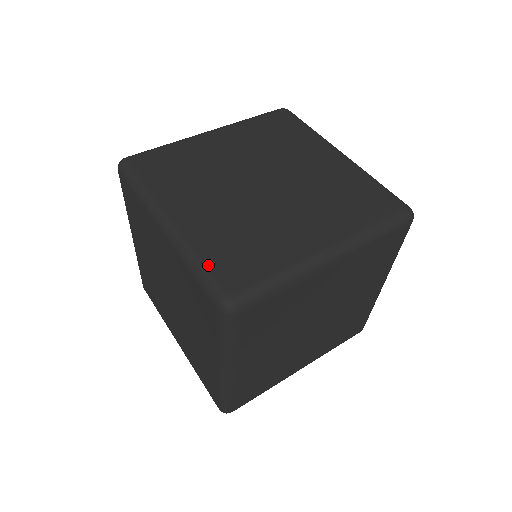
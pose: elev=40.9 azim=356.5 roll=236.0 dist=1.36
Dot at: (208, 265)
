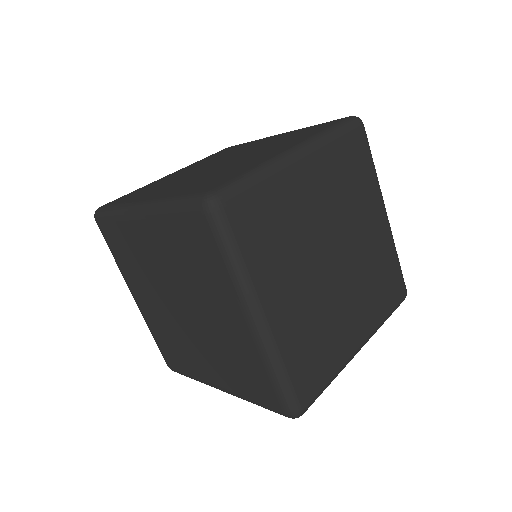
Dot at: (183, 195)
